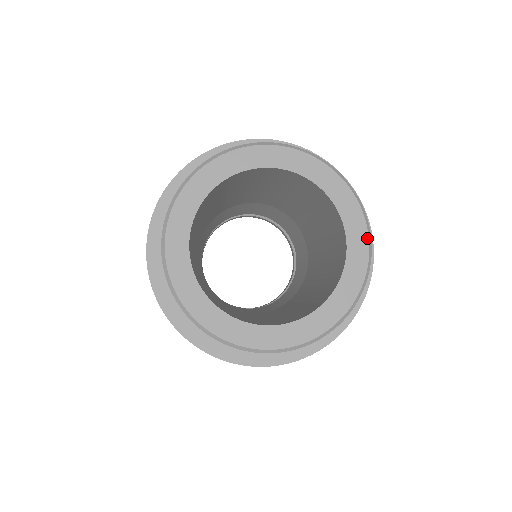
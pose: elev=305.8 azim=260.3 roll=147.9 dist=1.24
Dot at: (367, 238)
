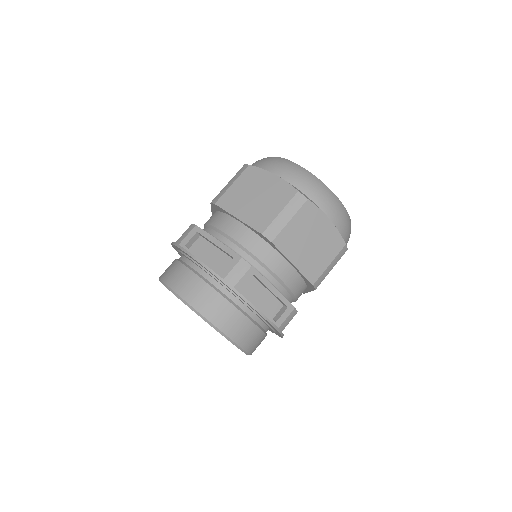
Dot at: occluded
